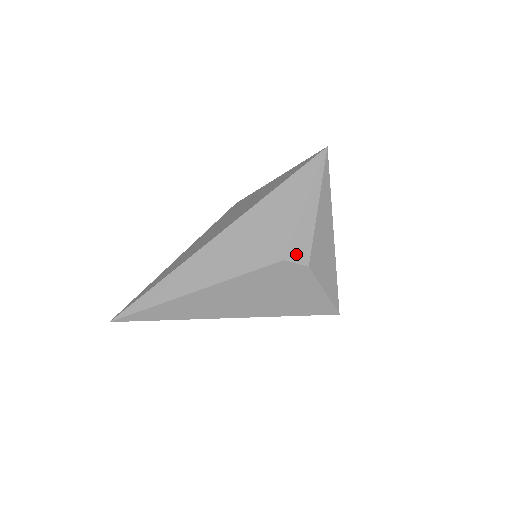
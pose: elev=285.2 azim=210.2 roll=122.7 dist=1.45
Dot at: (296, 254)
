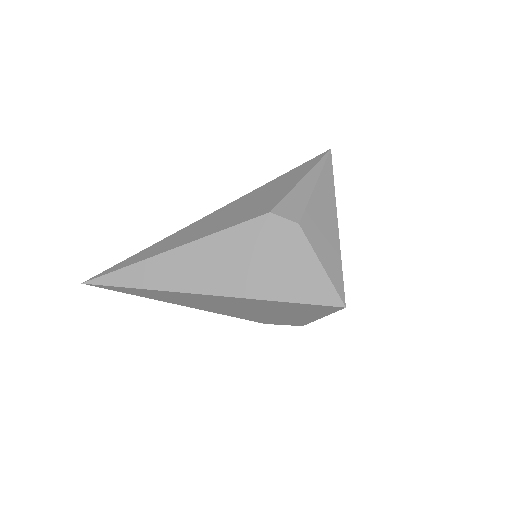
Dot at: (285, 211)
